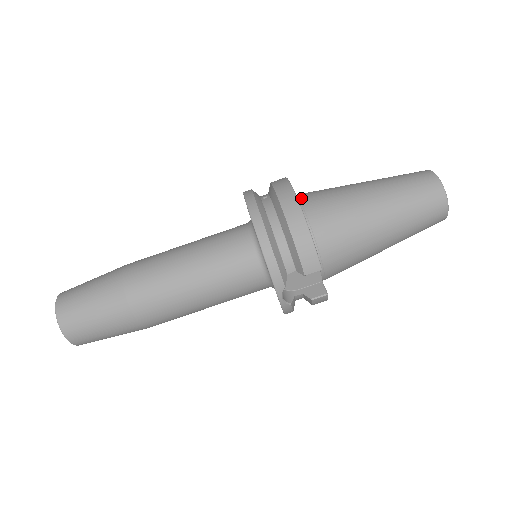
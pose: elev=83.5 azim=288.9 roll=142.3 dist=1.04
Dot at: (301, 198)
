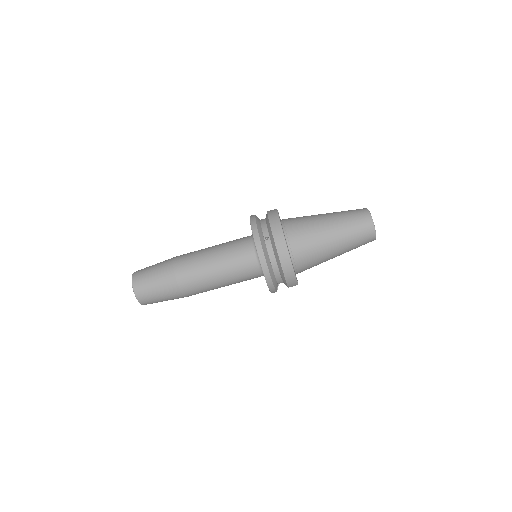
Dot at: (289, 239)
